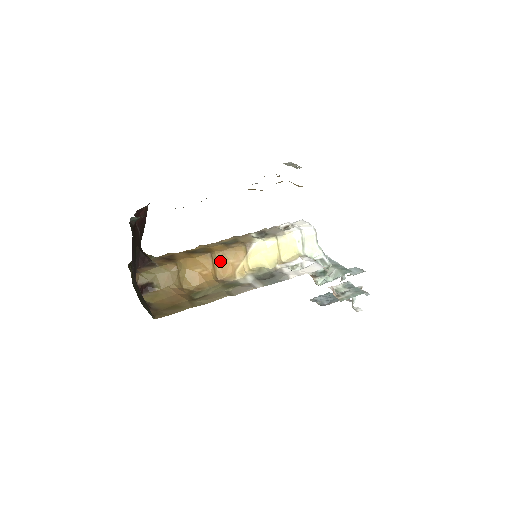
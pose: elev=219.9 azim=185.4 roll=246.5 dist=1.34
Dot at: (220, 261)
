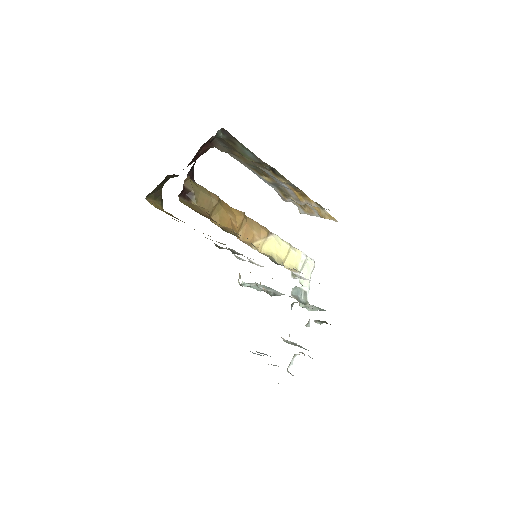
Dot at: (247, 225)
